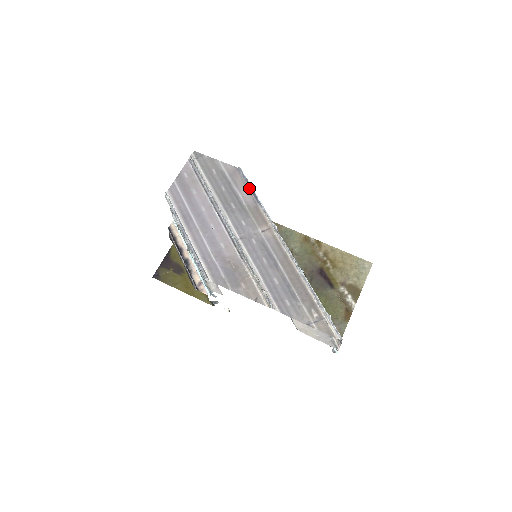
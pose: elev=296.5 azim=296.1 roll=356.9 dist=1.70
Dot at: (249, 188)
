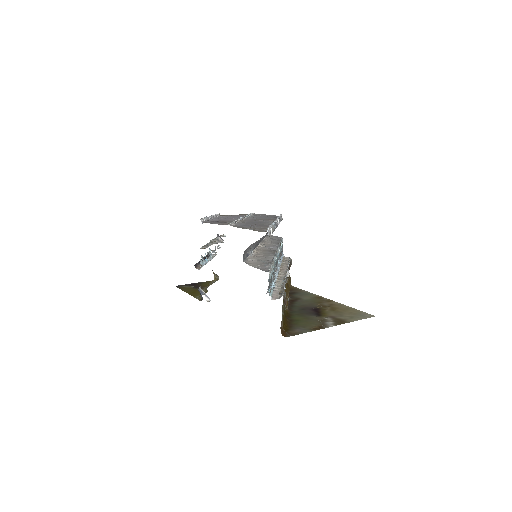
Dot at: occluded
